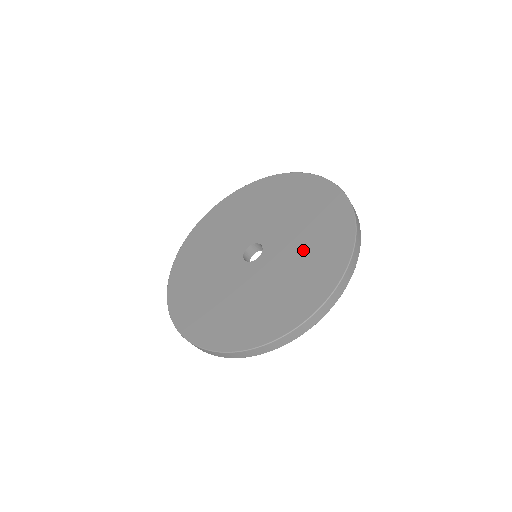
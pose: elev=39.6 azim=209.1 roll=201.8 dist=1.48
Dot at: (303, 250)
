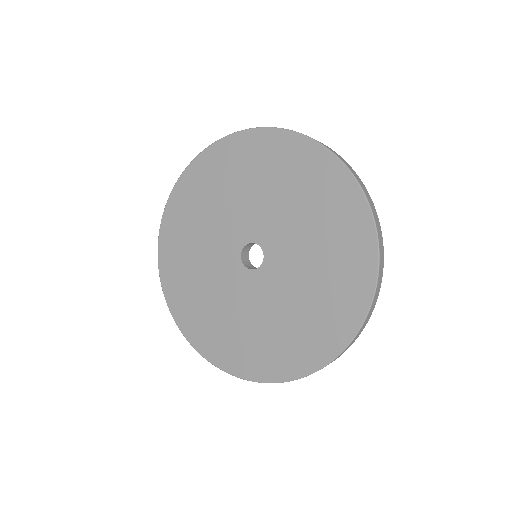
Dot at: (300, 212)
